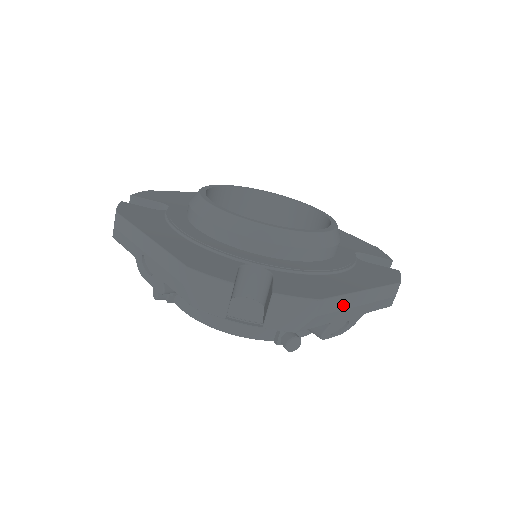
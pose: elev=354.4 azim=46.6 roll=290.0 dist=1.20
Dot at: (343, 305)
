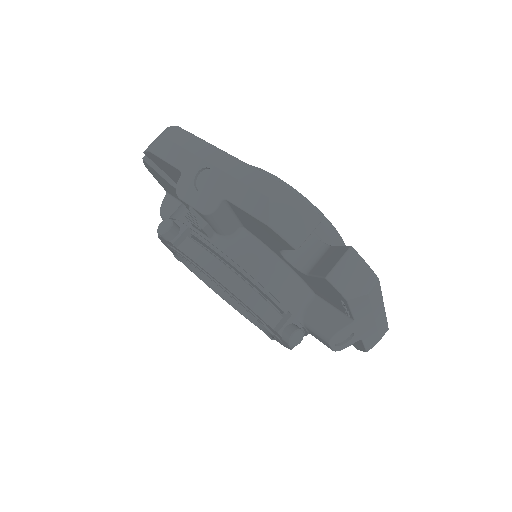
Dot at: (375, 305)
